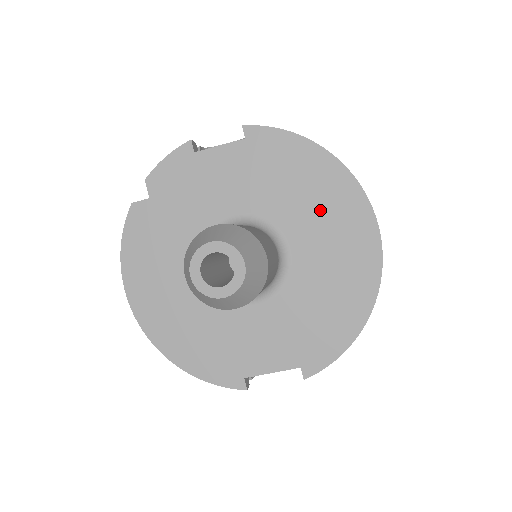
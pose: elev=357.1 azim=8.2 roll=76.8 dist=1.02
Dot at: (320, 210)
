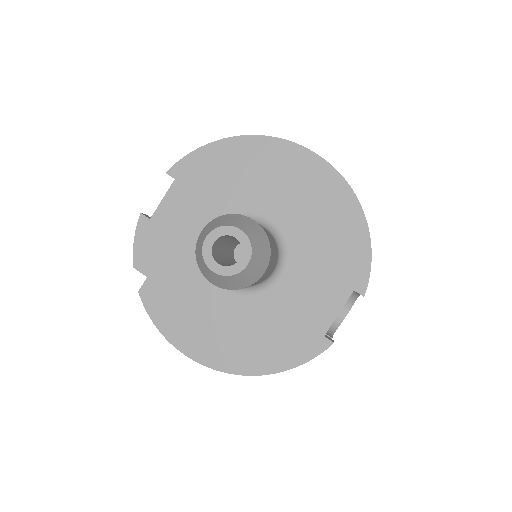
Dot at: (265, 177)
